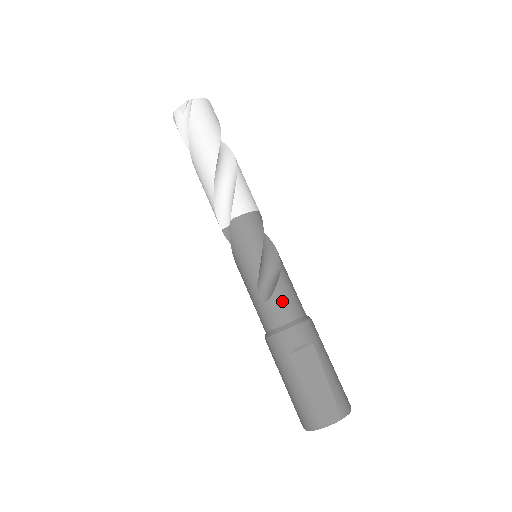
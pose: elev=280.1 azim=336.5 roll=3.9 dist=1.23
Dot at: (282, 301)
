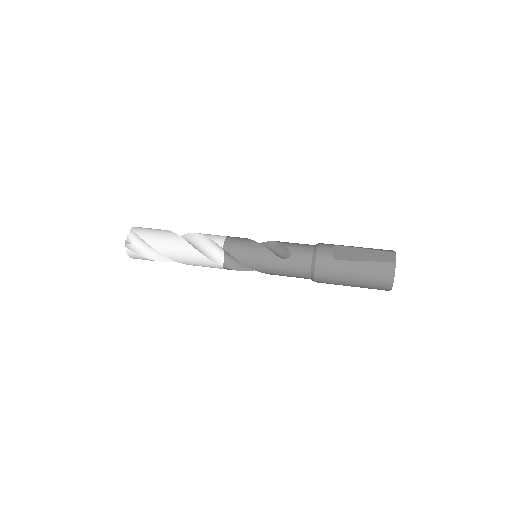
Dot at: (297, 247)
